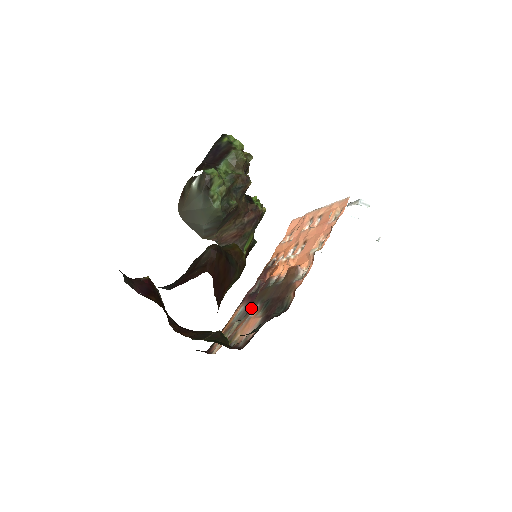
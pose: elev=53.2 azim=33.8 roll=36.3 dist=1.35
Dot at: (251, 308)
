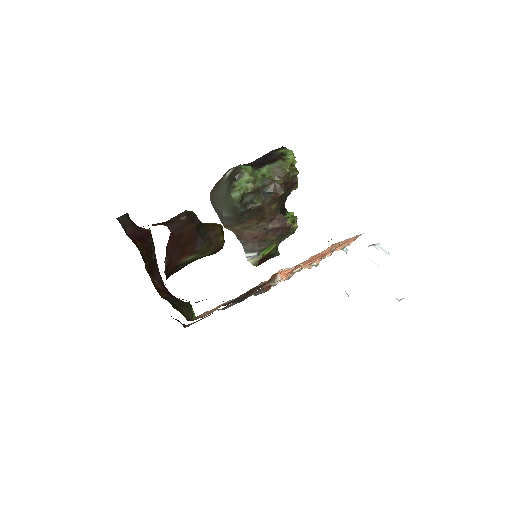
Dot at: occluded
